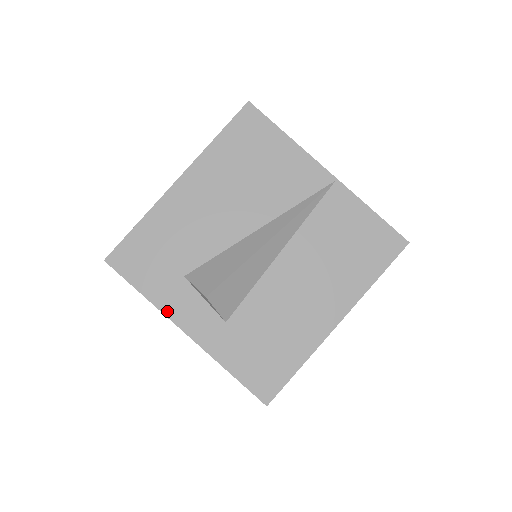
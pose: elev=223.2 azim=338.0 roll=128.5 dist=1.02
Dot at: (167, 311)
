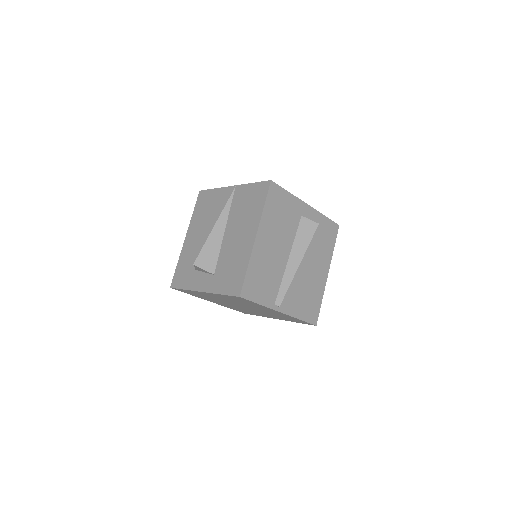
Dot at: (193, 288)
